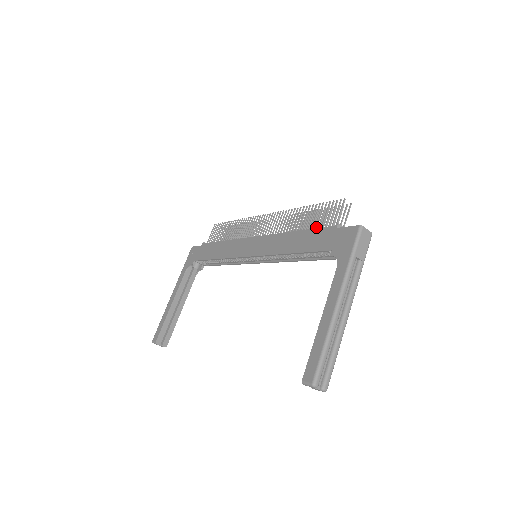
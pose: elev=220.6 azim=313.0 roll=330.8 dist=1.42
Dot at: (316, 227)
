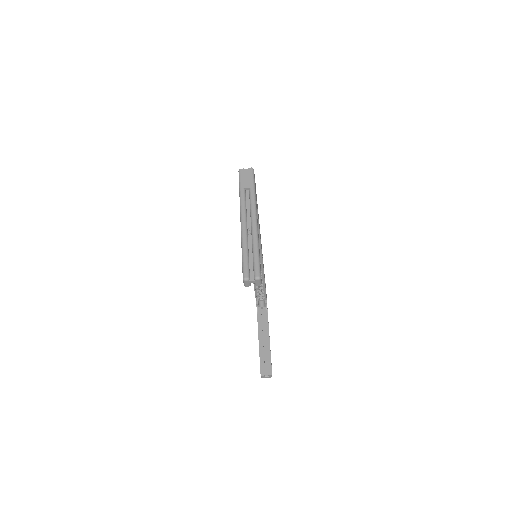
Dot at: occluded
